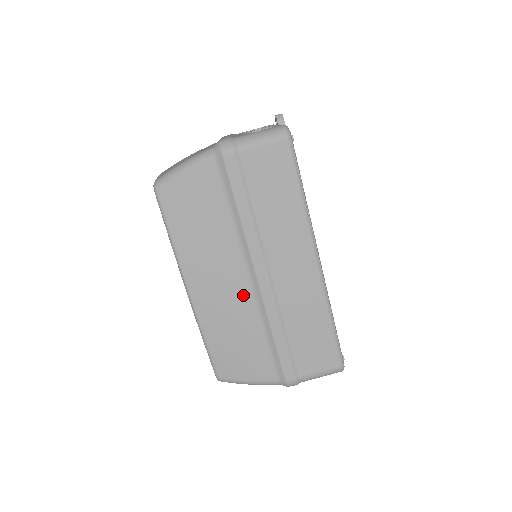
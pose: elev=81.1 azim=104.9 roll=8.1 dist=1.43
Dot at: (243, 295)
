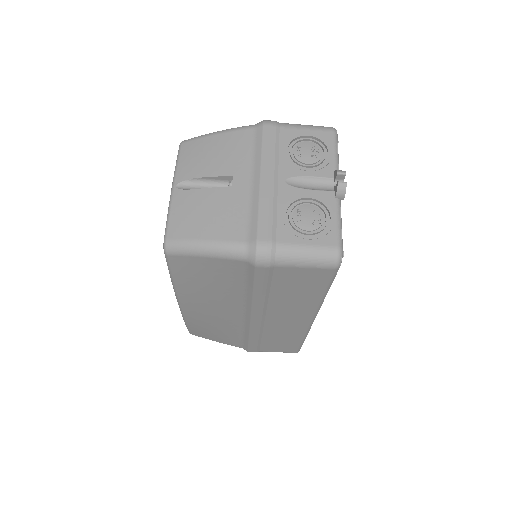
Dot at: (233, 319)
